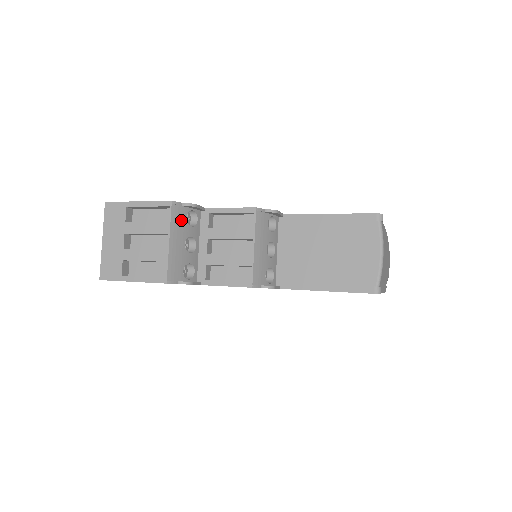
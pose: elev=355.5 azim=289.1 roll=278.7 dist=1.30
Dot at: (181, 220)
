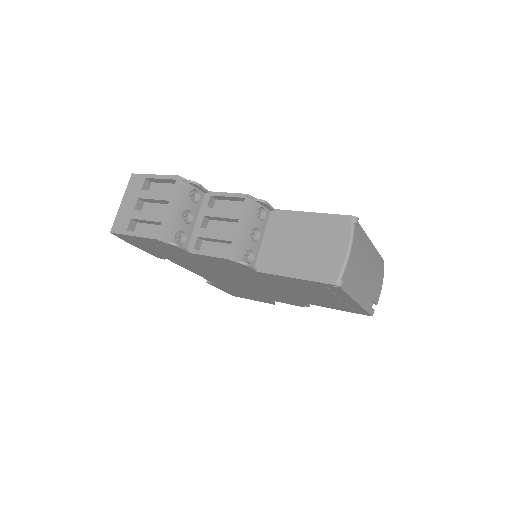
Dot at: (184, 193)
